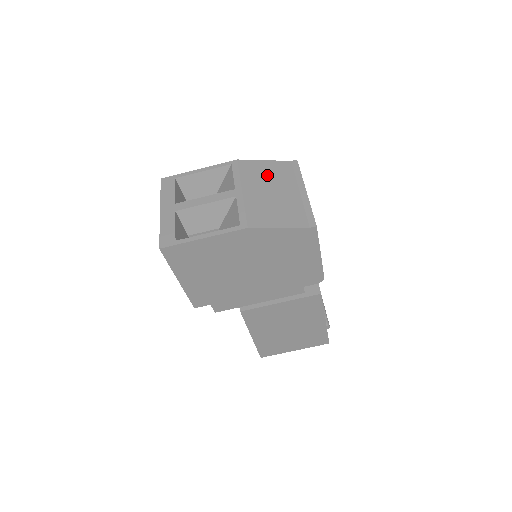
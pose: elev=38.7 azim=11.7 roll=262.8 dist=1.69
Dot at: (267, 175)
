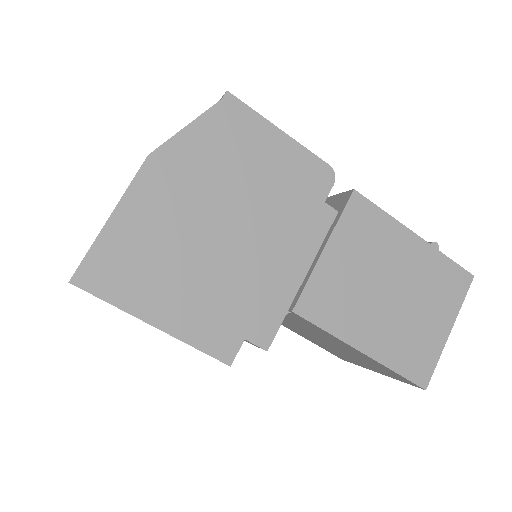
Dot at: occluded
